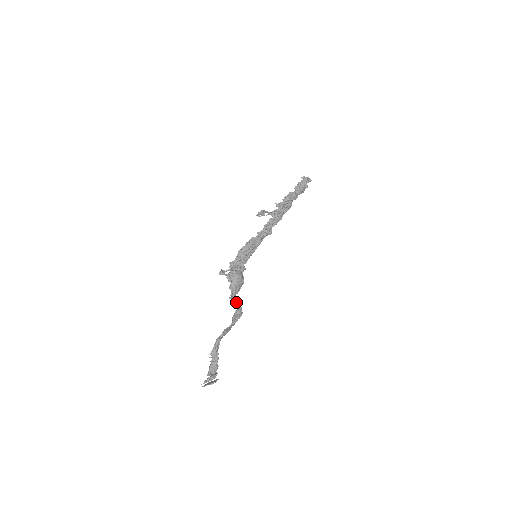
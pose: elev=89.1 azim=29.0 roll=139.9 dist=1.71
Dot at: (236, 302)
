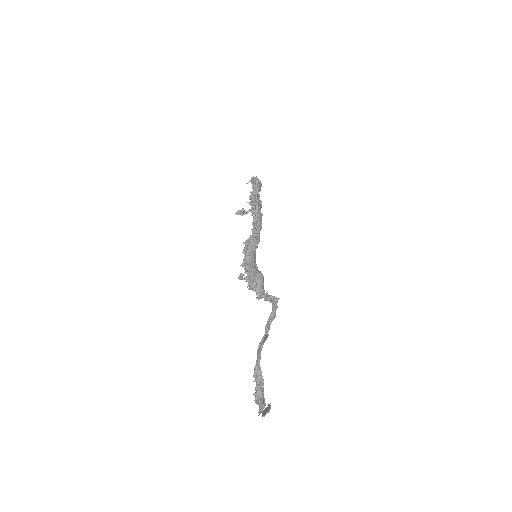
Dot at: (273, 302)
